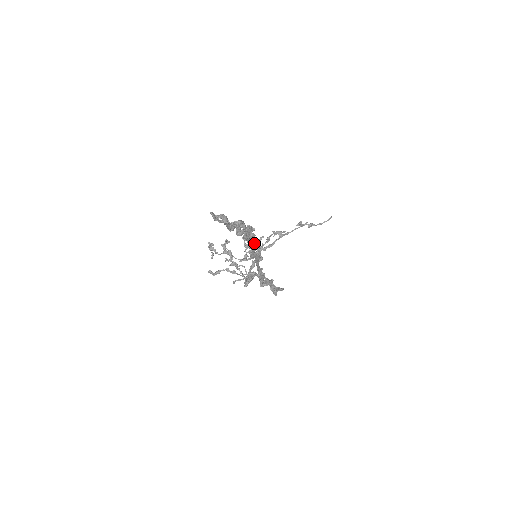
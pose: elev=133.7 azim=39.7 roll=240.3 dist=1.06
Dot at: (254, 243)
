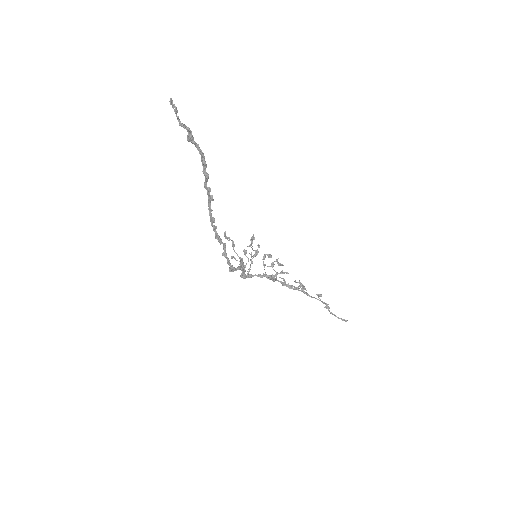
Dot at: (206, 172)
